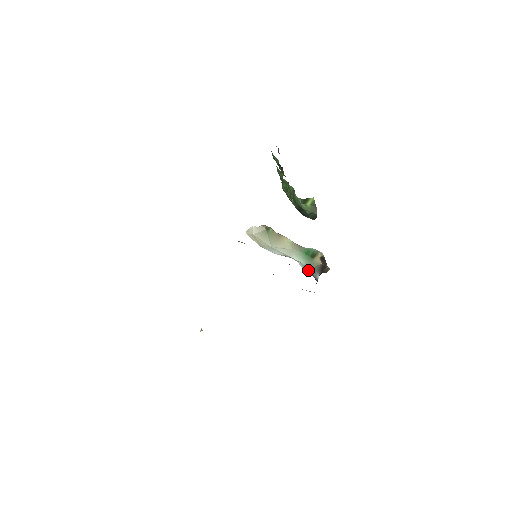
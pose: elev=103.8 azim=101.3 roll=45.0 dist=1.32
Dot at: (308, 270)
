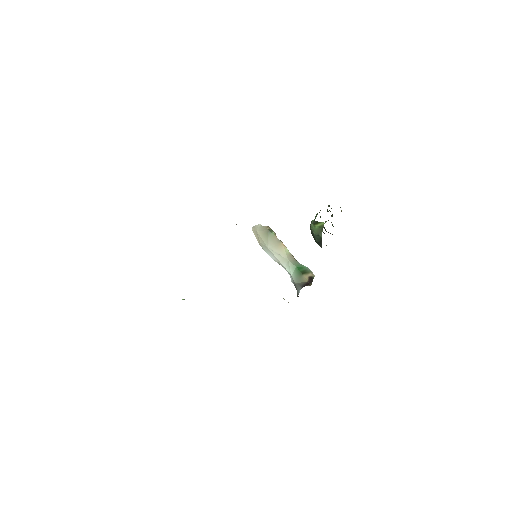
Dot at: (295, 285)
